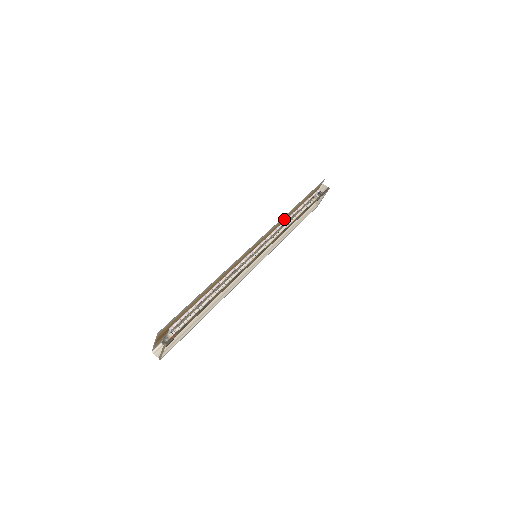
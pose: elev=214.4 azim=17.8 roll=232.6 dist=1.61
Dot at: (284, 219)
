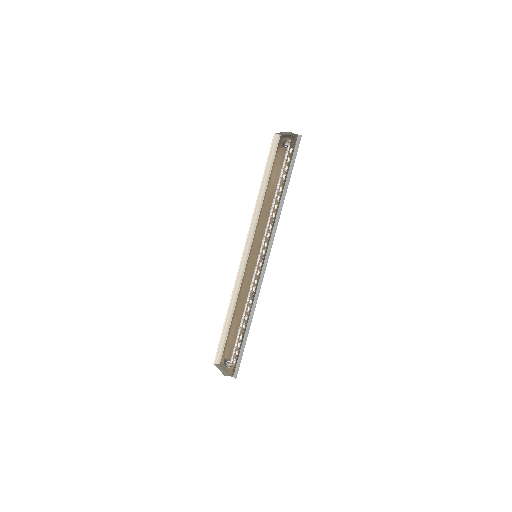
Dot at: occluded
